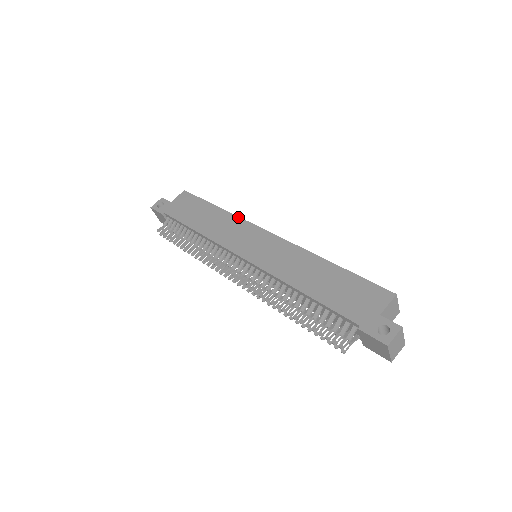
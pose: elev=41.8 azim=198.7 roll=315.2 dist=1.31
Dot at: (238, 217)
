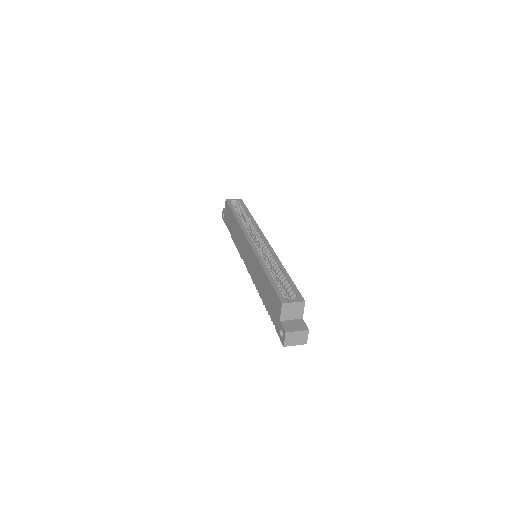
Dot at: (240, 227)
